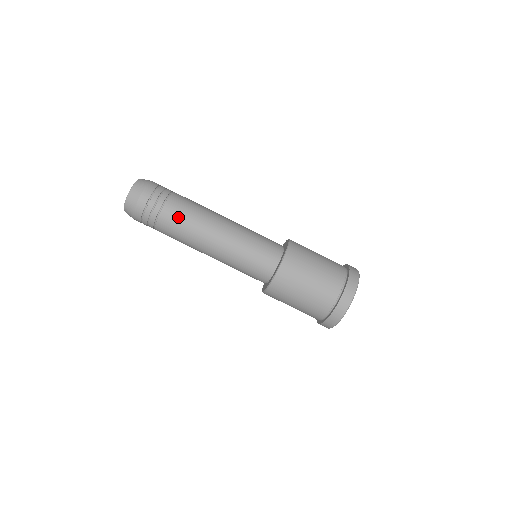
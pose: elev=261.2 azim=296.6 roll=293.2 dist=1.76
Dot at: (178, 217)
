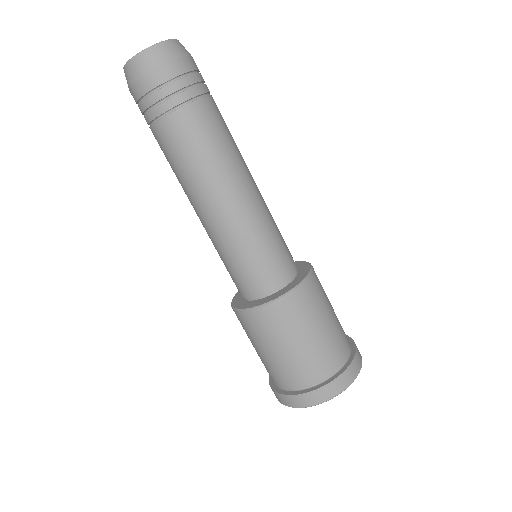
Dot at: (169, 150)
